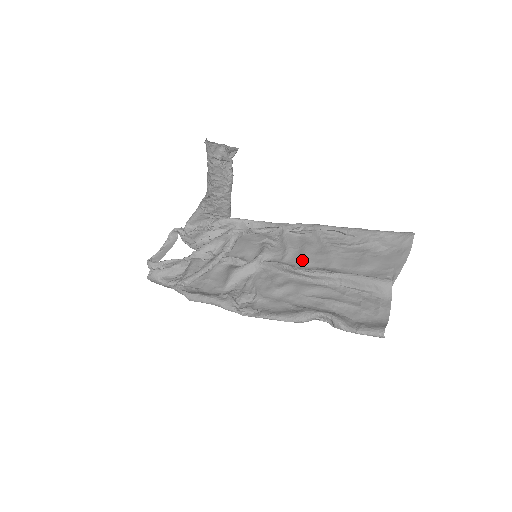
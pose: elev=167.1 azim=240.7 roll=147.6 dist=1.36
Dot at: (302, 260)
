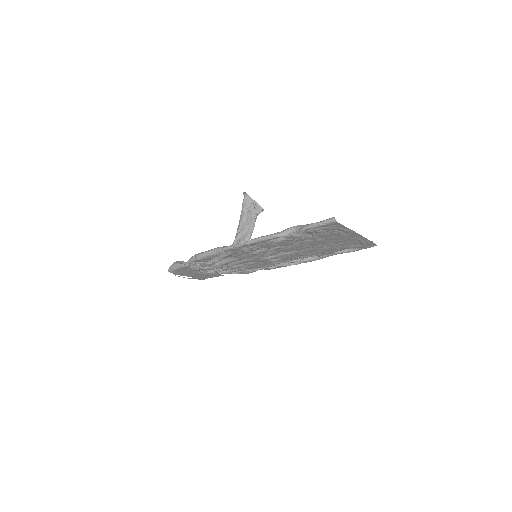
Dot at: (289, 254)
